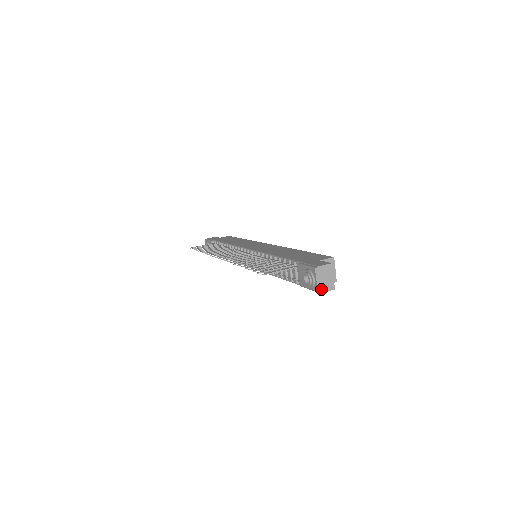
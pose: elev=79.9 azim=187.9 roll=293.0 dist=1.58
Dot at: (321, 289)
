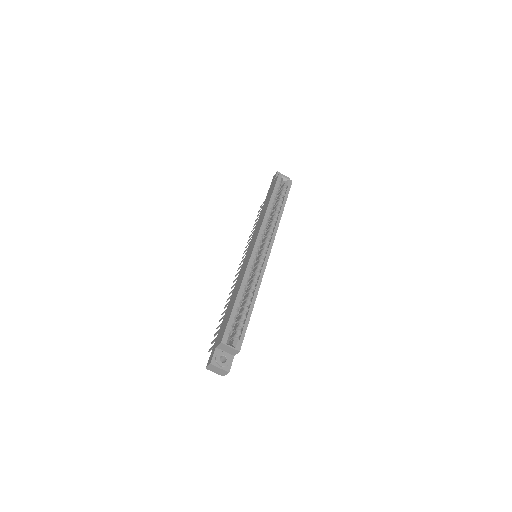
Dot at: (222, 374)
